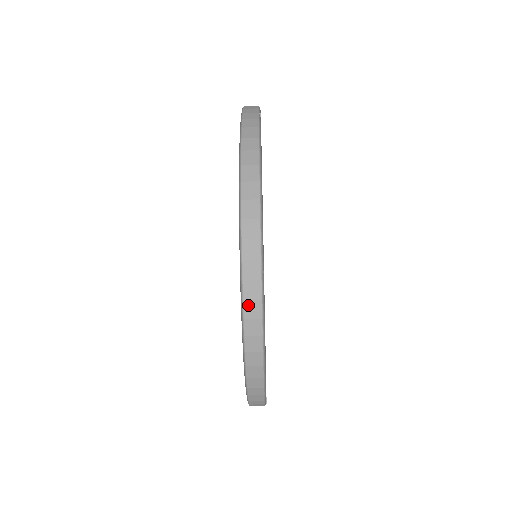
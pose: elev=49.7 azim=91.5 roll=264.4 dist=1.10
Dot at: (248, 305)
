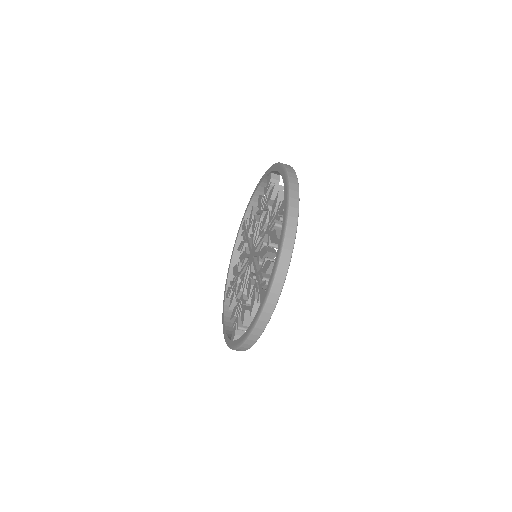
Dot at: (291, 209)
